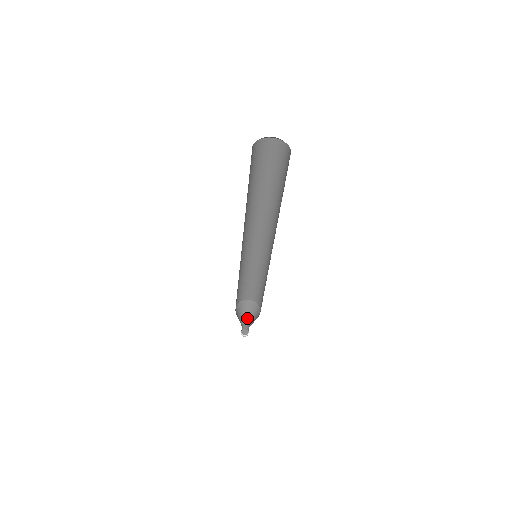
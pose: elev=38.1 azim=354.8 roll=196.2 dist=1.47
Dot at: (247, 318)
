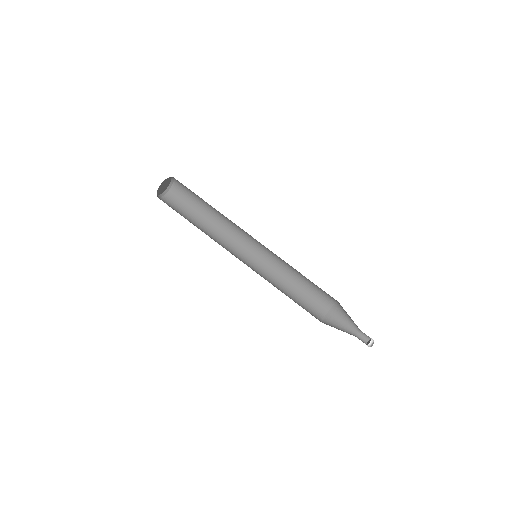
Dot at: (348, 331)
